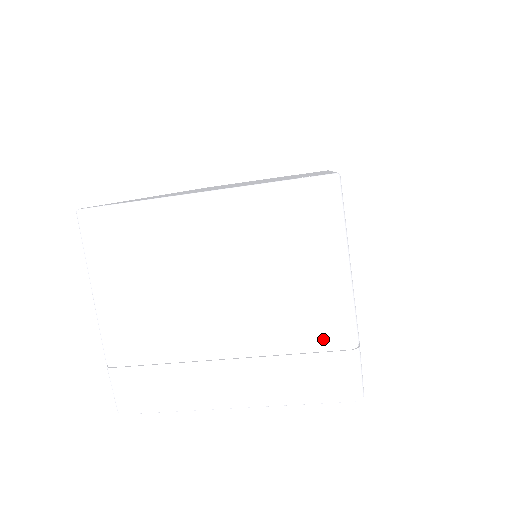
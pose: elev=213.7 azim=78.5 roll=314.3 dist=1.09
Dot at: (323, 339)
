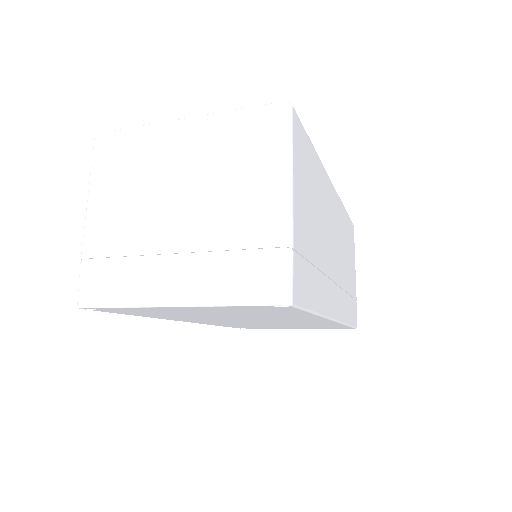
Dot at: (259, 239)
